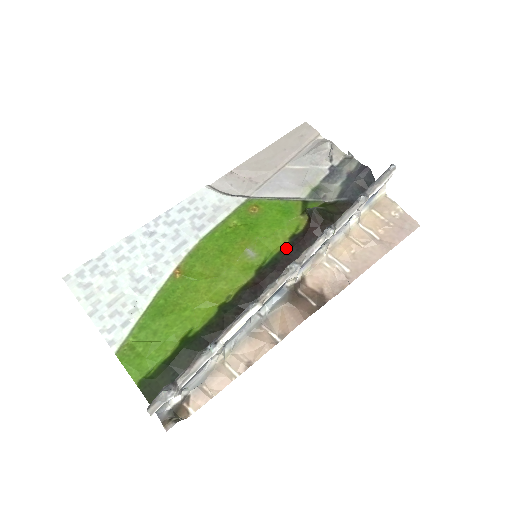
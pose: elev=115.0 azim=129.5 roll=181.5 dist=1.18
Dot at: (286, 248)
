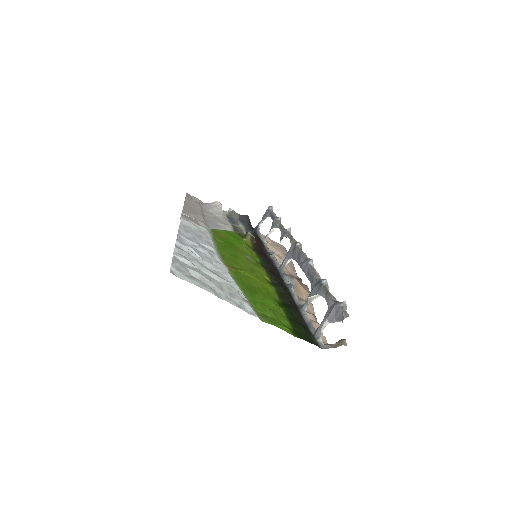
Dot at: (259, 254)
